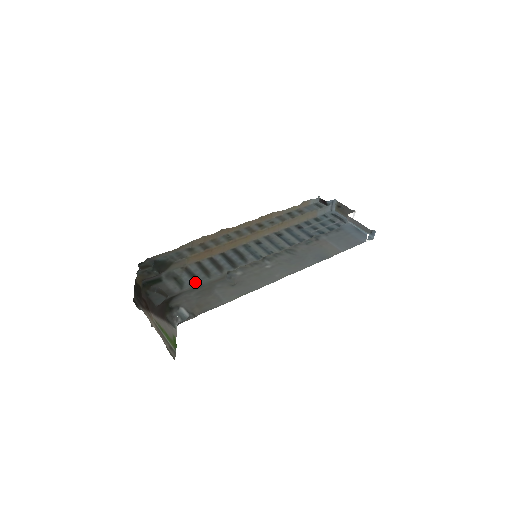
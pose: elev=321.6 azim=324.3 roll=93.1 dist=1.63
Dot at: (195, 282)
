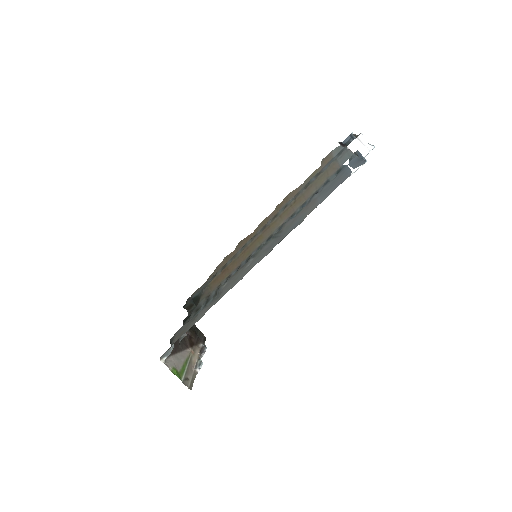
Dot at: (203, 308)
